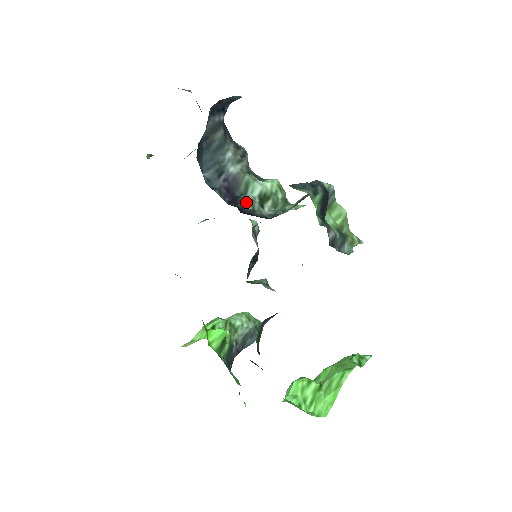
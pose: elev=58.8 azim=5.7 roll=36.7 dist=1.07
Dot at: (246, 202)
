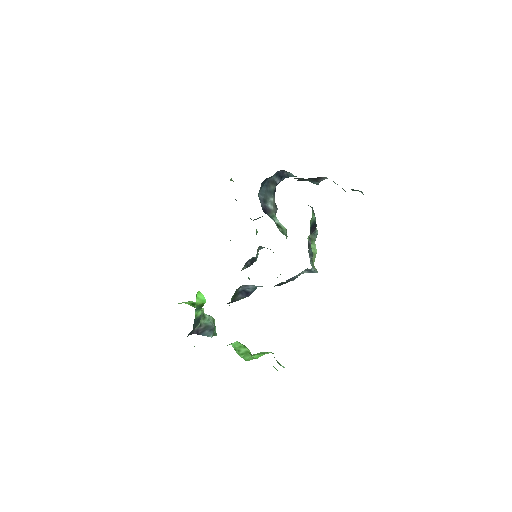
Dot at: occluded
